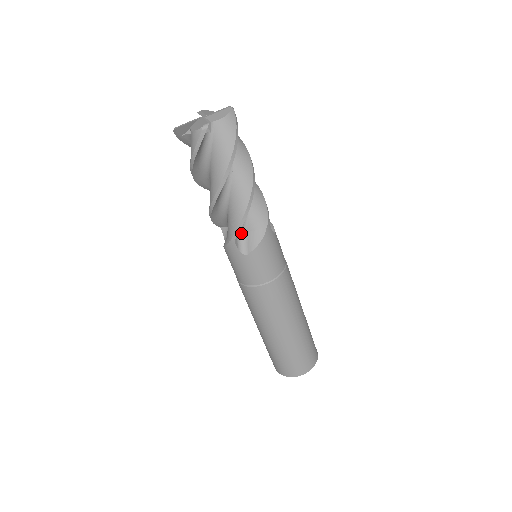
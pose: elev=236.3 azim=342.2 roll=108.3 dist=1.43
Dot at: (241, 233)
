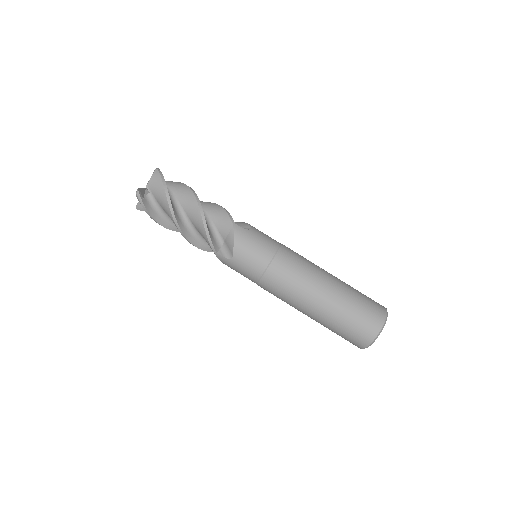
Dot at: (222, 245)
